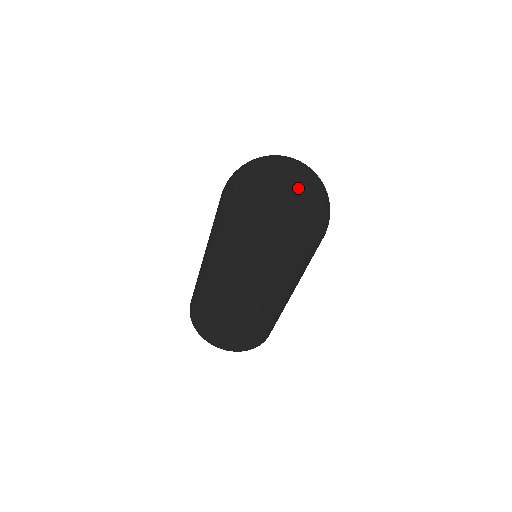
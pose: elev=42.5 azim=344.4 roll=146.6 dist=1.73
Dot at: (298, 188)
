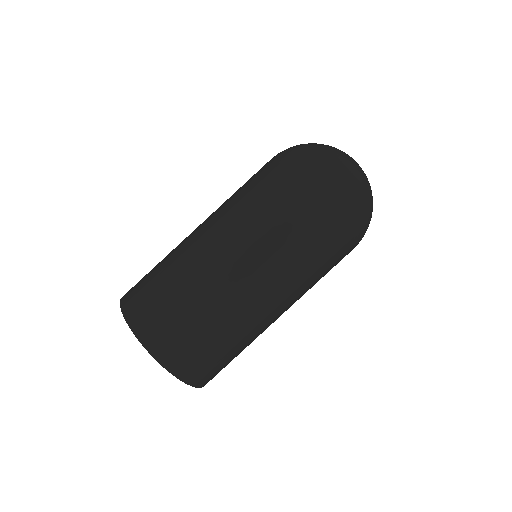
Dot at: (355, 162)
